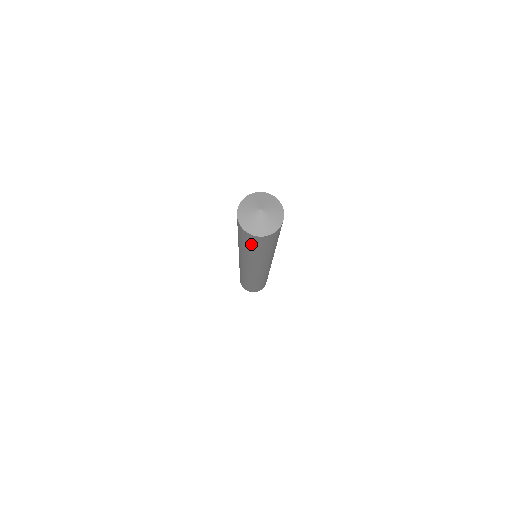
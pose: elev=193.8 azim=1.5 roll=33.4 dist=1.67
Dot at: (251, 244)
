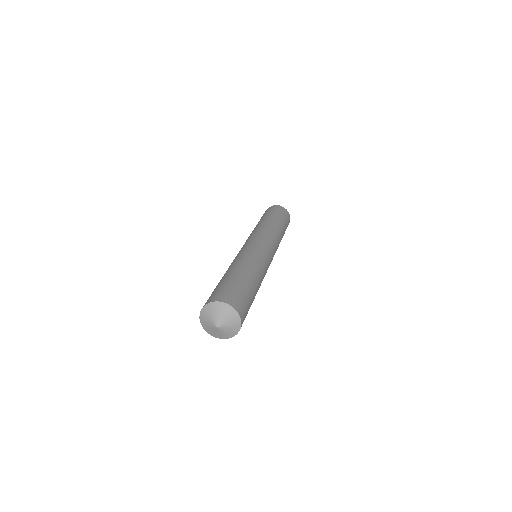
Dot at: occluded
